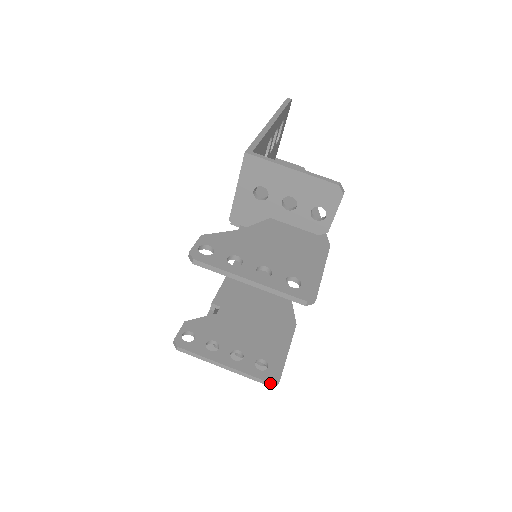
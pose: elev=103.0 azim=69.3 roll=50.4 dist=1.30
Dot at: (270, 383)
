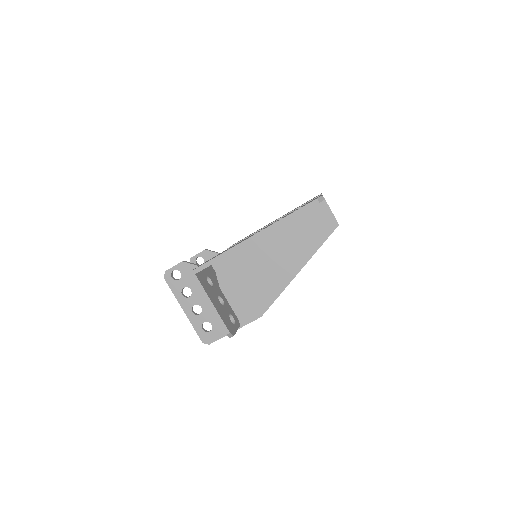
Dot at: occluded
